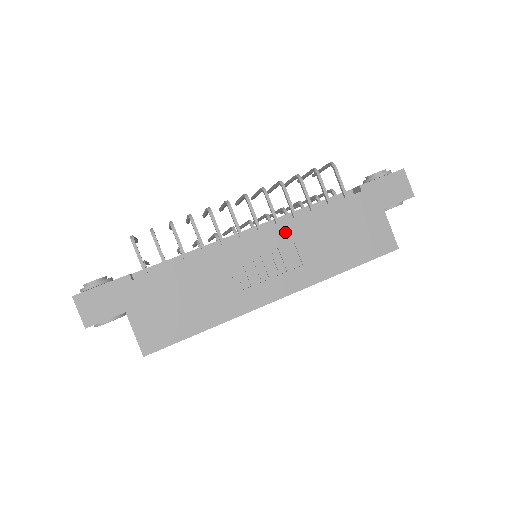
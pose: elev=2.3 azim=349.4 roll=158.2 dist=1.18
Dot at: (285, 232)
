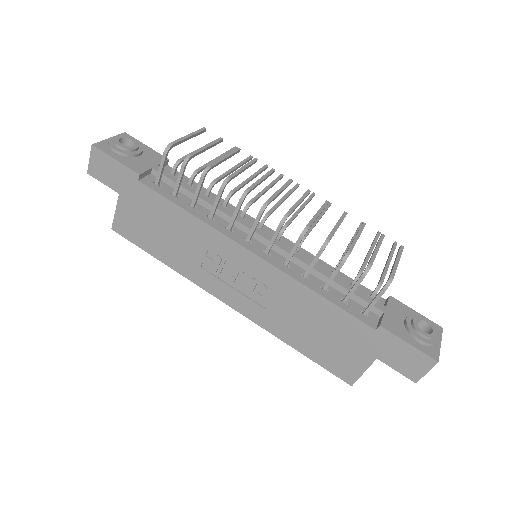
Dot at: (278, 279)
